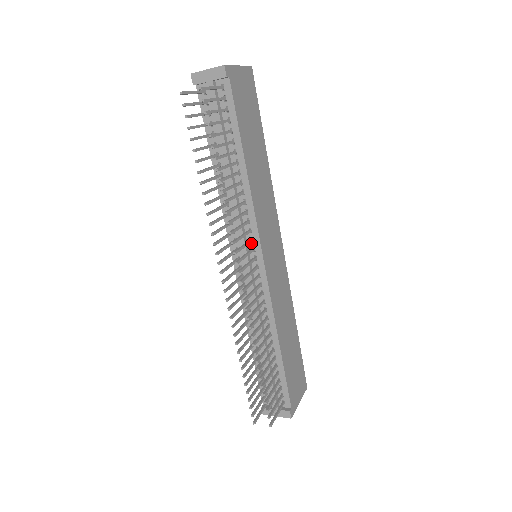
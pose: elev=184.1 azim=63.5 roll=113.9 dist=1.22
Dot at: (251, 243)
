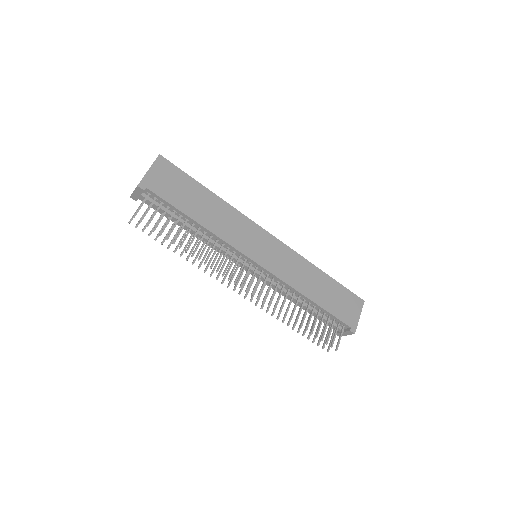
Dot at: (242, 258)
